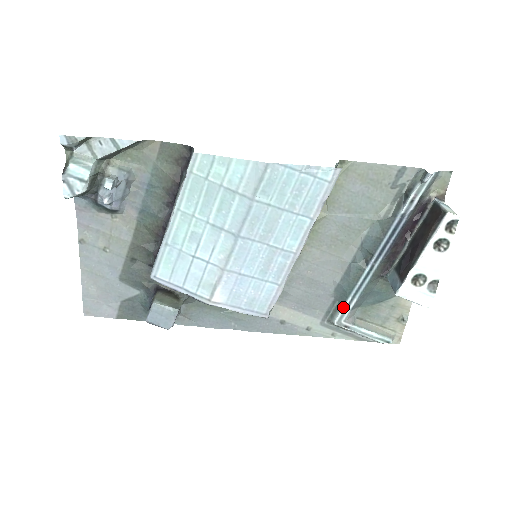
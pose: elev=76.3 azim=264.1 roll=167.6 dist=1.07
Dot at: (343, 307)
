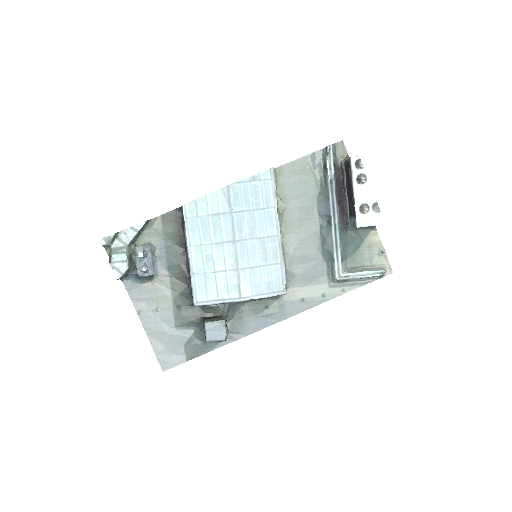
Dot at: (335, 263)
